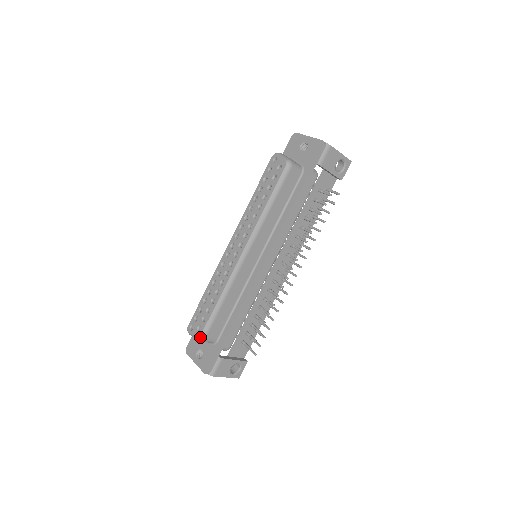
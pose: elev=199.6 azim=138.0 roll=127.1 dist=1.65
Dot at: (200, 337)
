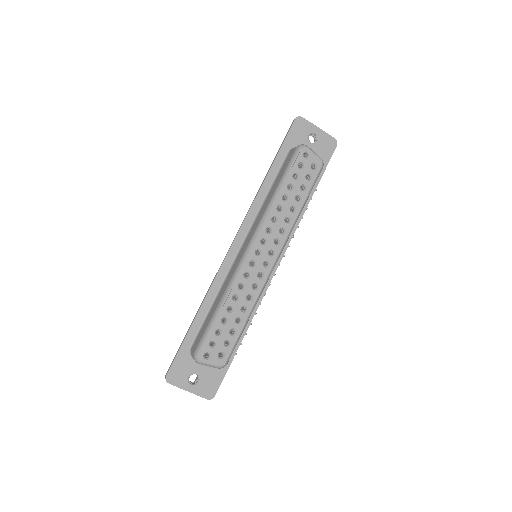
Dot at: (225, 365)
